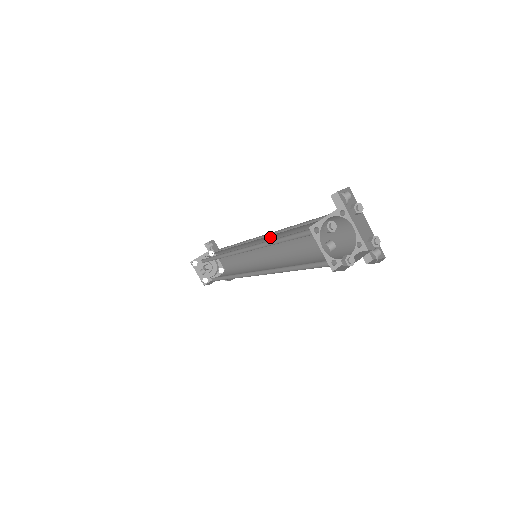
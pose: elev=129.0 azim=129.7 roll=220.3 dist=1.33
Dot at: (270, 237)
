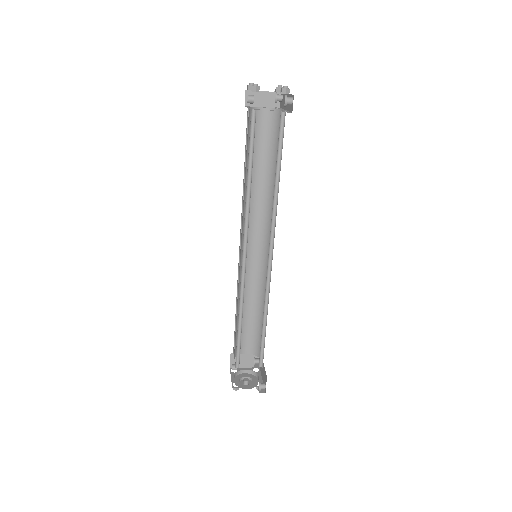
Dot at: (266, 226)
